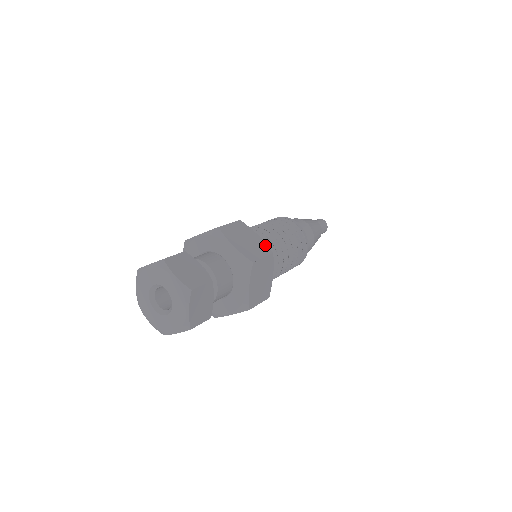
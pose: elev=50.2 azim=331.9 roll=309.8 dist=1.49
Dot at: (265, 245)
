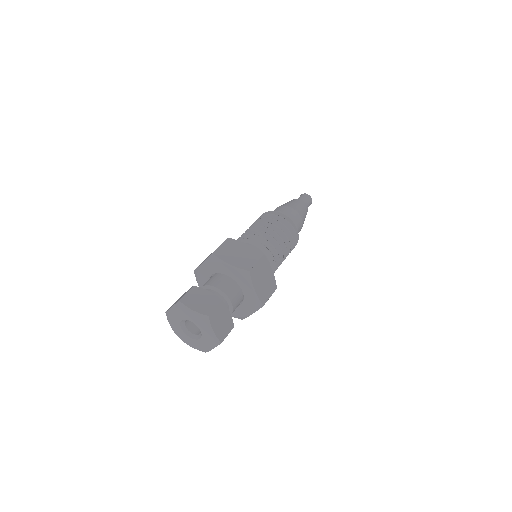
Dot at: (274, 280)
